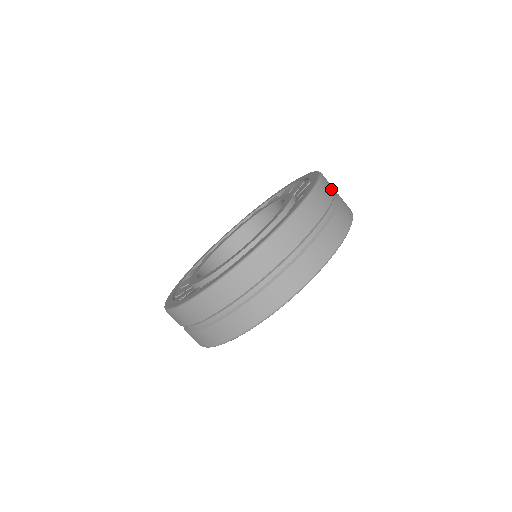
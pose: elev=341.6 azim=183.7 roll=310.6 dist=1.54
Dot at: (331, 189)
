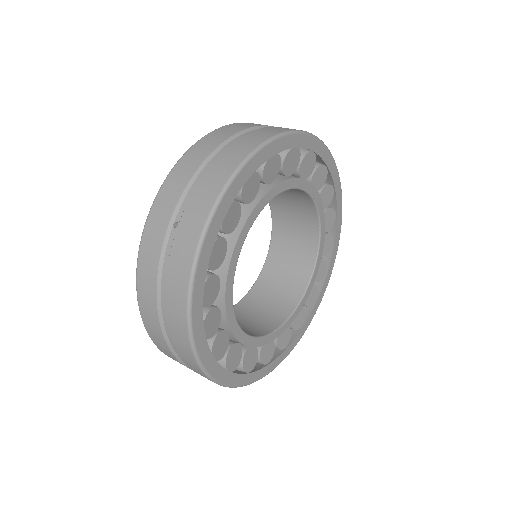
Dot at: occluded
